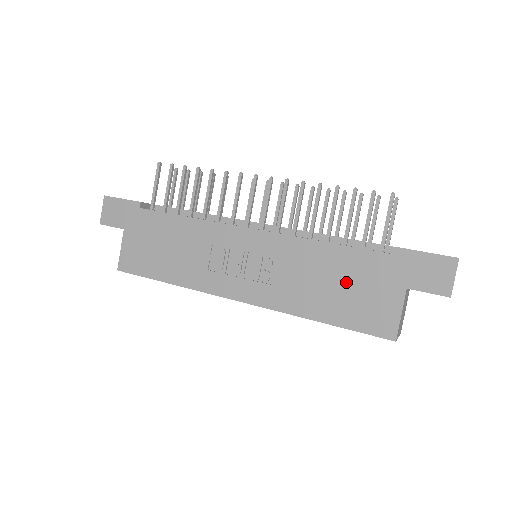
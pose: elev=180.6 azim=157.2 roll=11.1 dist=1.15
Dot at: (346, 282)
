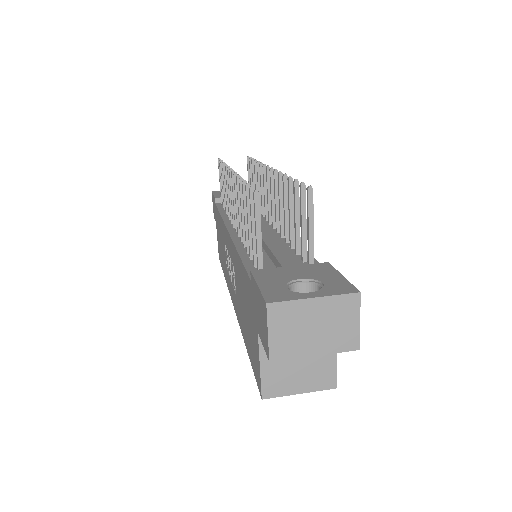
Dot at: (245, 306)
